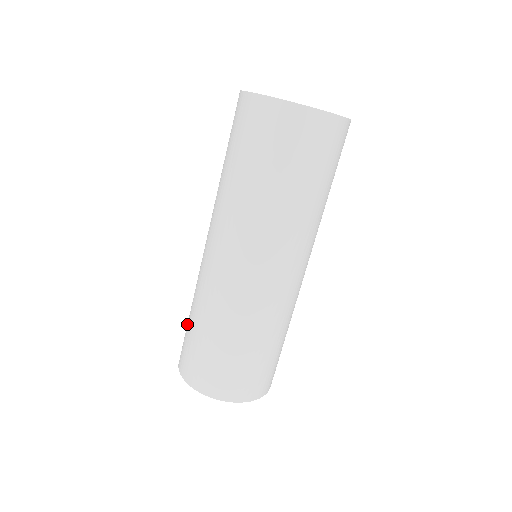
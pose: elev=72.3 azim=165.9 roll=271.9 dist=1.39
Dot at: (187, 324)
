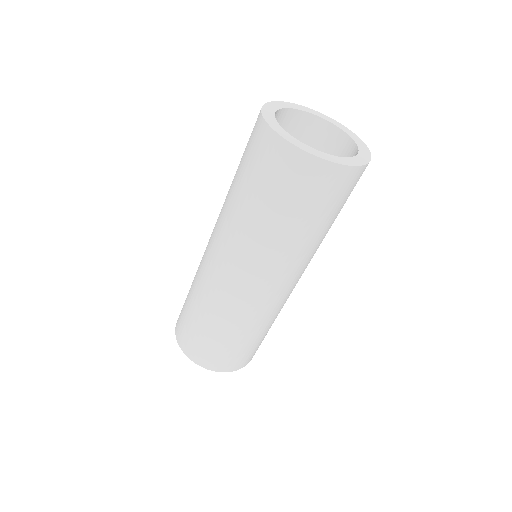
Dot at: (194, 326)
